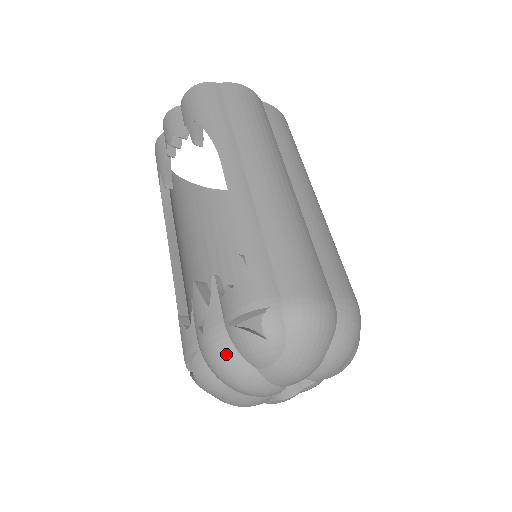
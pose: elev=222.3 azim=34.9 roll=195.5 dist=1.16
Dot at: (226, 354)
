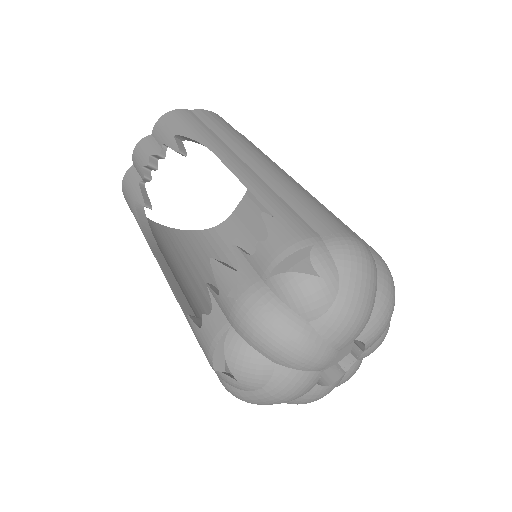
Dot at: (272, 310)
